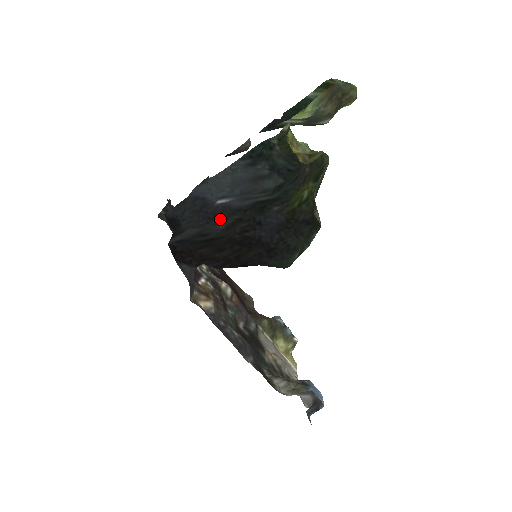
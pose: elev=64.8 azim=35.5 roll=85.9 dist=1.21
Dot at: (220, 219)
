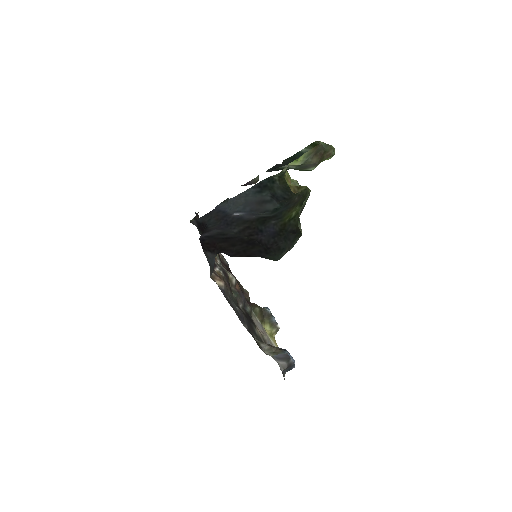
Dot at: (235, 225)
